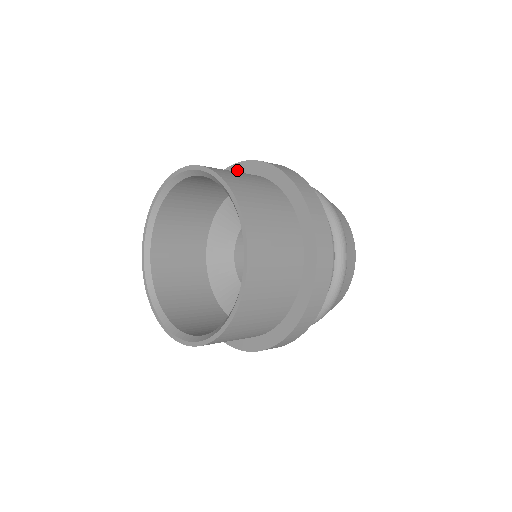
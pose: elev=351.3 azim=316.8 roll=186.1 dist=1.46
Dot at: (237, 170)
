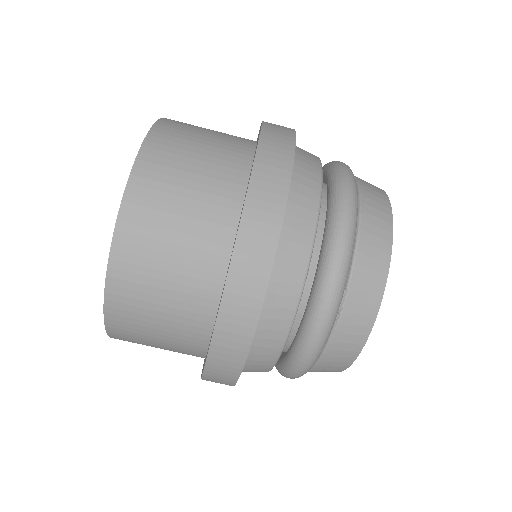
Dot at: (257, 143)
